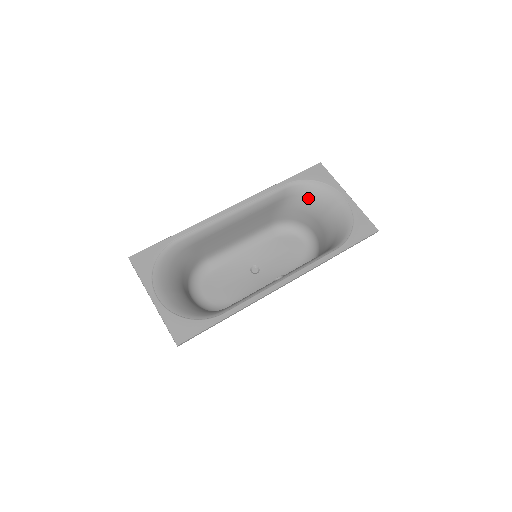
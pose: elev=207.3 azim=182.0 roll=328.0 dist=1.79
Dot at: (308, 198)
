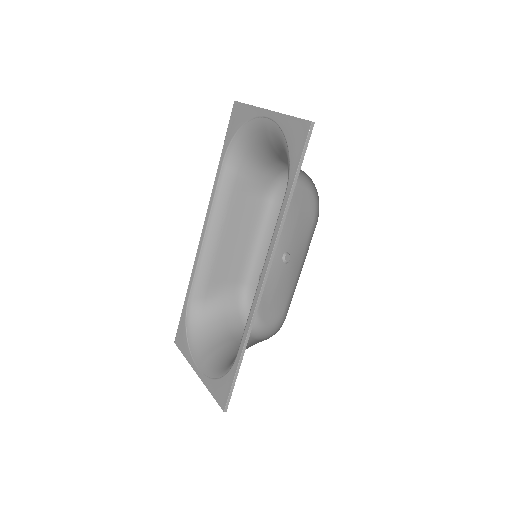
Dot at: (253, 150)
